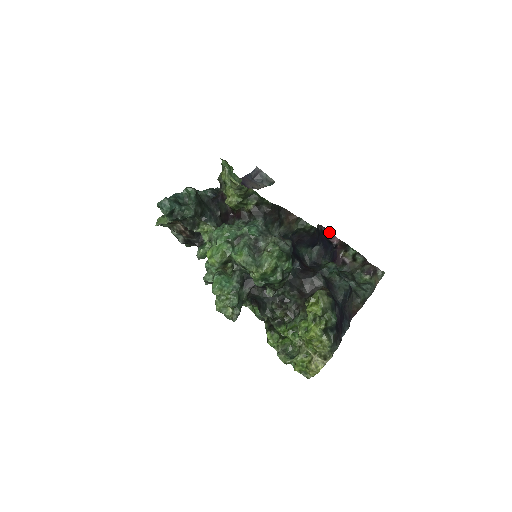
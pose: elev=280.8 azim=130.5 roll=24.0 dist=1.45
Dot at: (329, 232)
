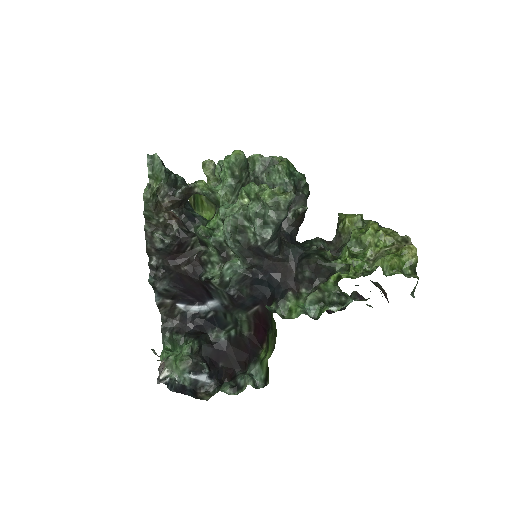
Dot at: occluded
